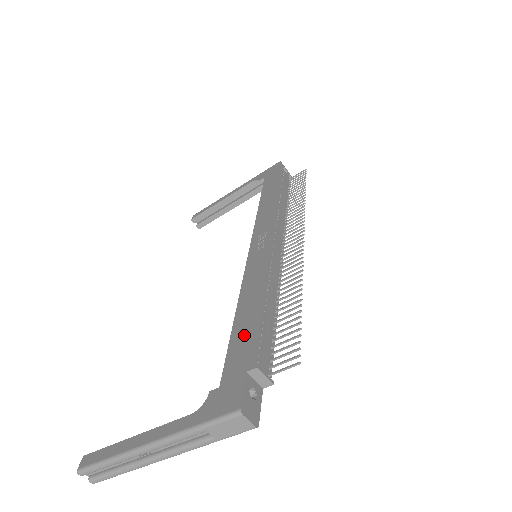
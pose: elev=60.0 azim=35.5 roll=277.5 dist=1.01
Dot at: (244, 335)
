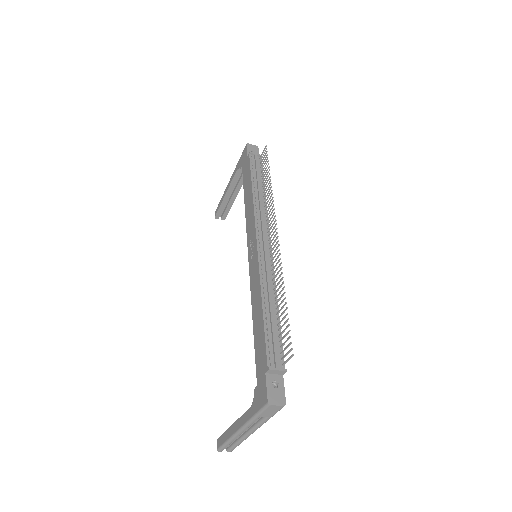
Dot at: (259, 342)
